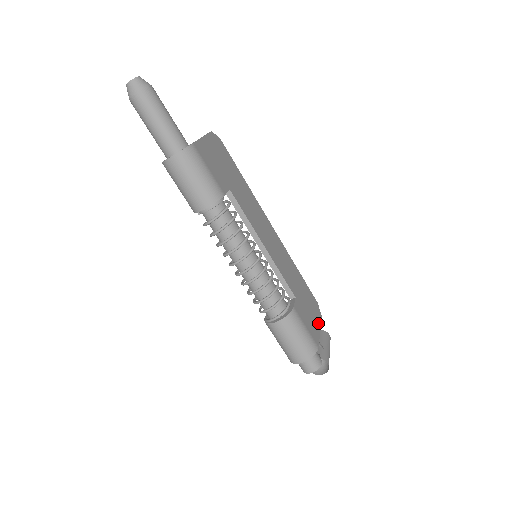
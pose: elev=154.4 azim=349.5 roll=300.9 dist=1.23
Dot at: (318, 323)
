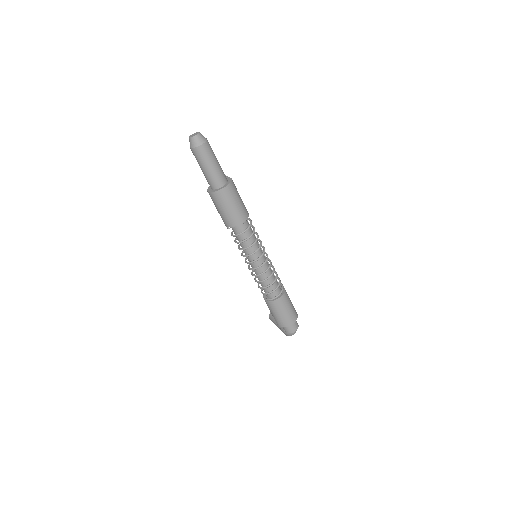
Dot at: occluded
